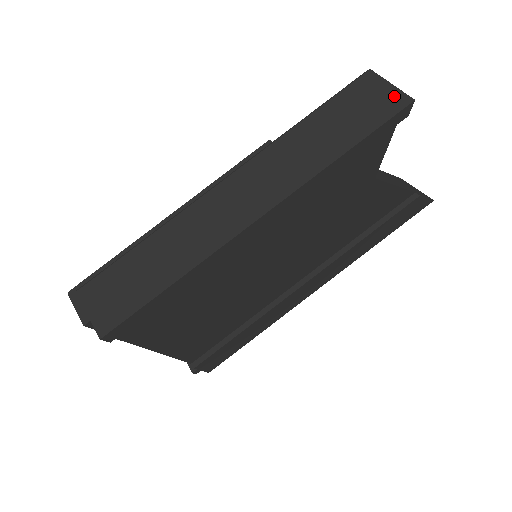
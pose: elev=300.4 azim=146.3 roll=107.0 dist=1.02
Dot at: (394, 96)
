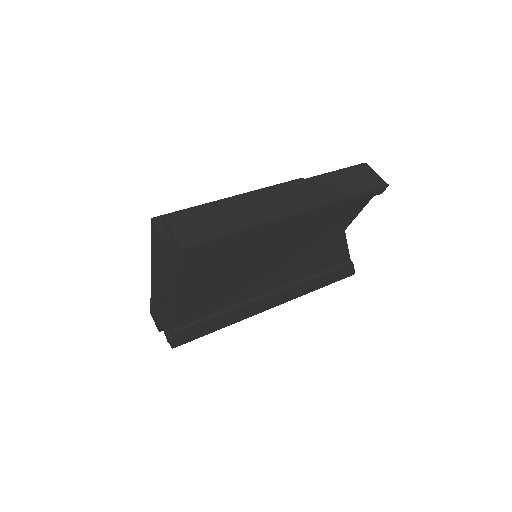
Dot at: (378, 179)
